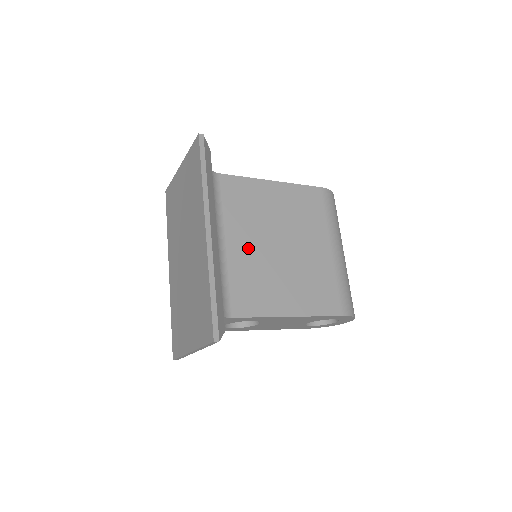
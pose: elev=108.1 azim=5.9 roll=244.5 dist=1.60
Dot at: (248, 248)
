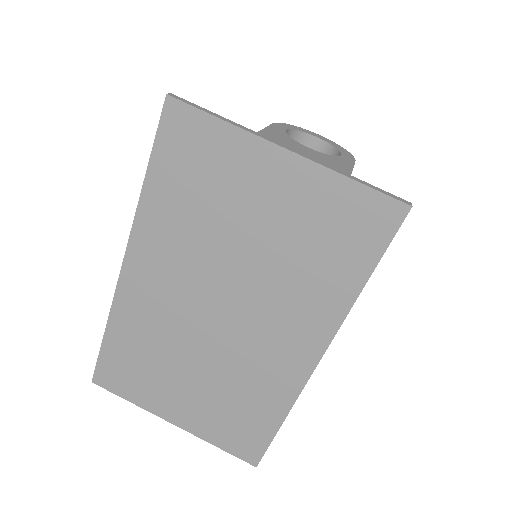
Dot at: occluded
